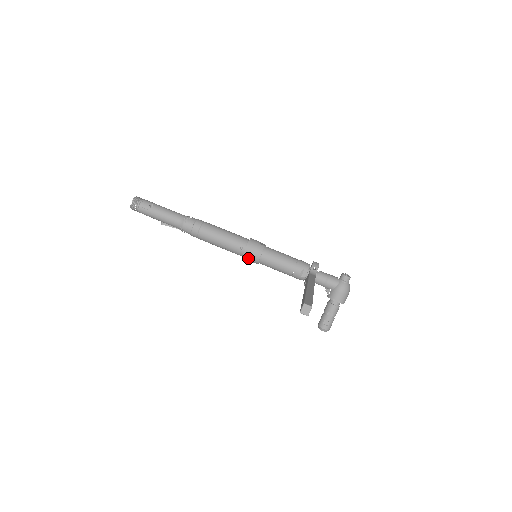
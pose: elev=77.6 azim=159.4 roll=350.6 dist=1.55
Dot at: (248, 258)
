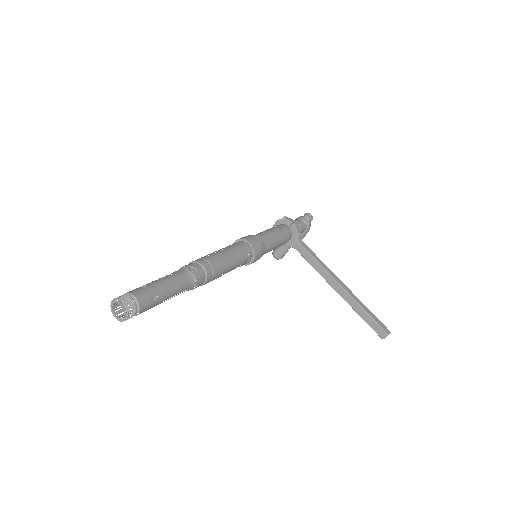
Dot at: occluded
